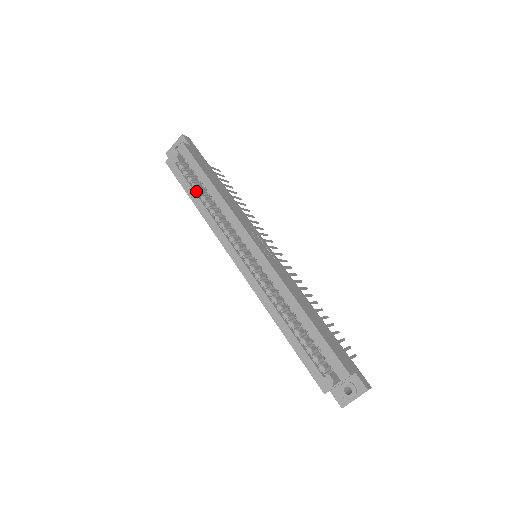
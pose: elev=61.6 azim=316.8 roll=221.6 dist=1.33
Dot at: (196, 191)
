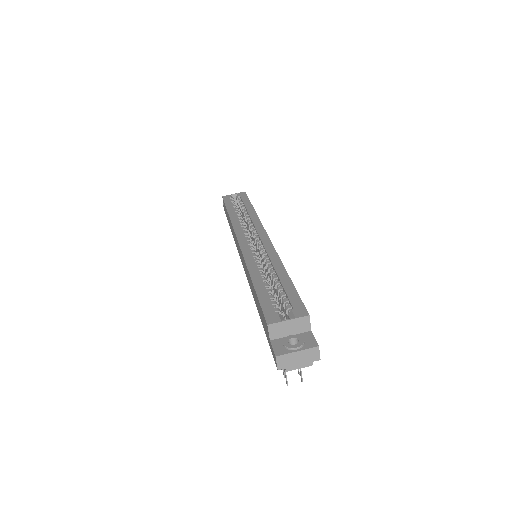
Dot at: (235, 211)
